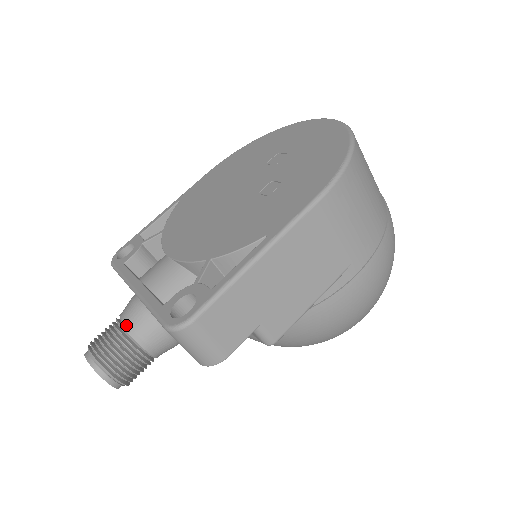
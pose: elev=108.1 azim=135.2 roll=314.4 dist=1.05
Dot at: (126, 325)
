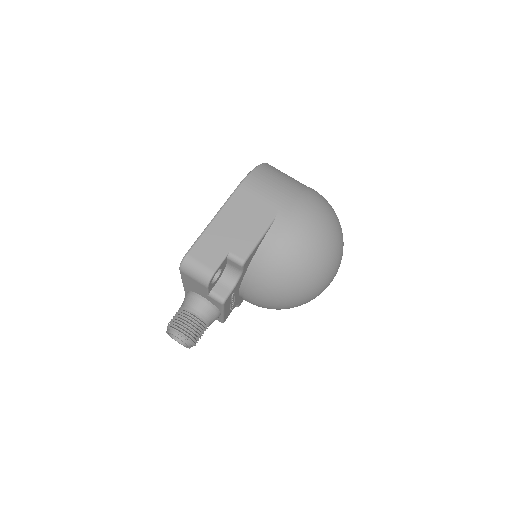
Dot at: (182, 305)
